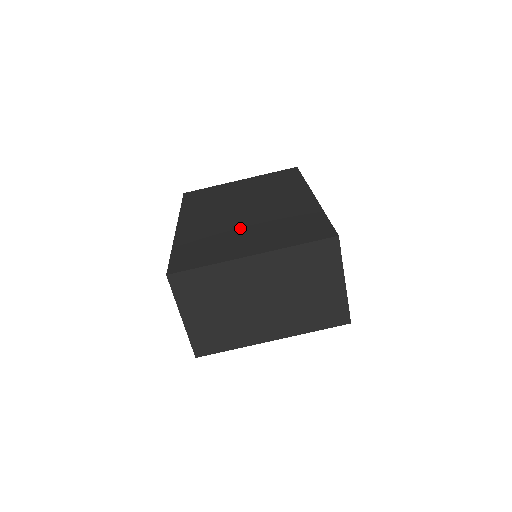
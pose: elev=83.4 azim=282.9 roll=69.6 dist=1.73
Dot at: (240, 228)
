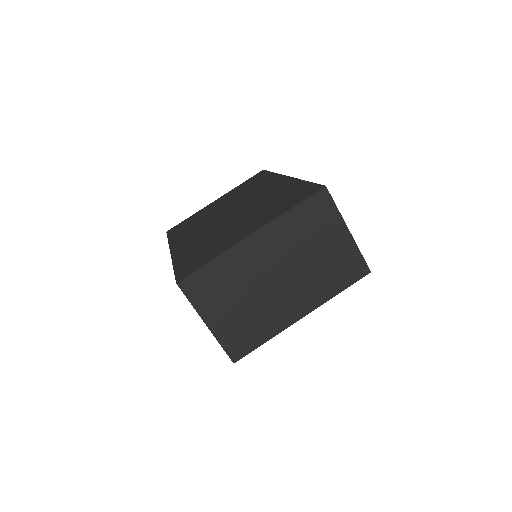
Dot at: (231, 225)
